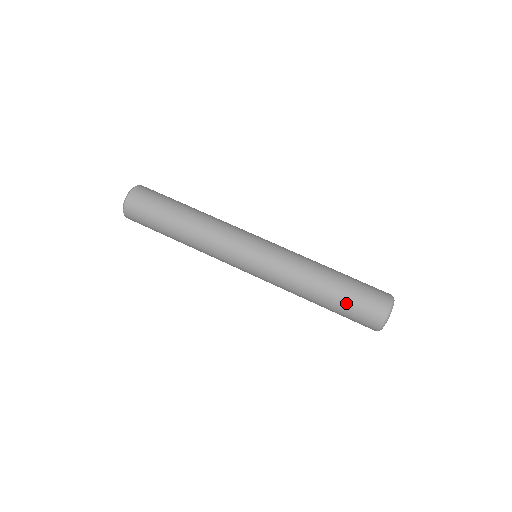
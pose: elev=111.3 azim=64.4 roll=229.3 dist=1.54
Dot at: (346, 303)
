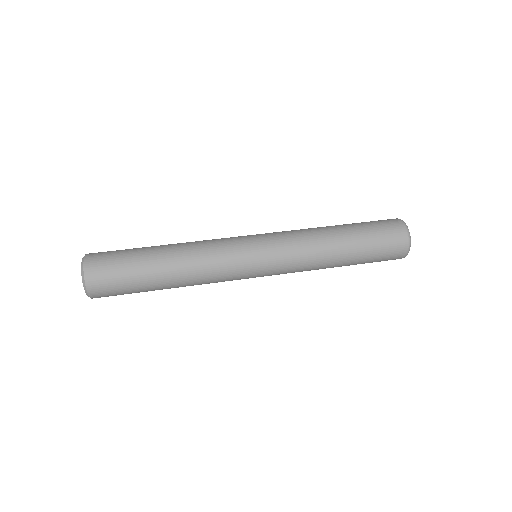
Dot at: (370, 249)
